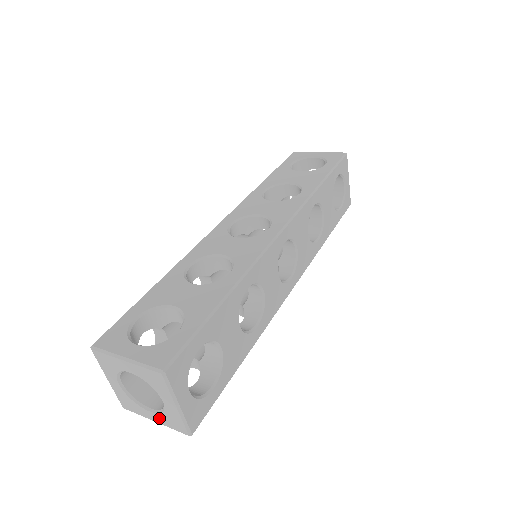
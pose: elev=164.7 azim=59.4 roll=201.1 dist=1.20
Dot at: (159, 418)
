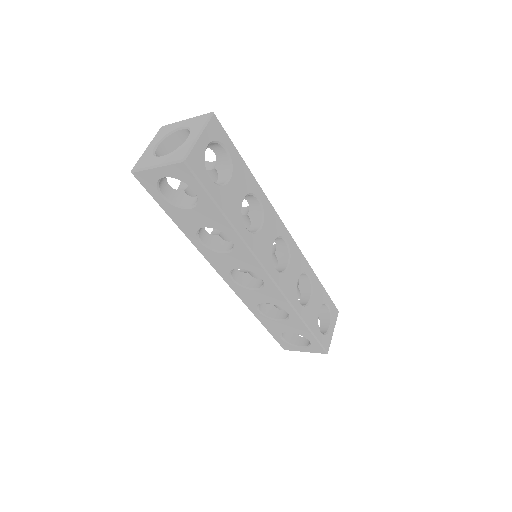
Dot at: (166, 158)
